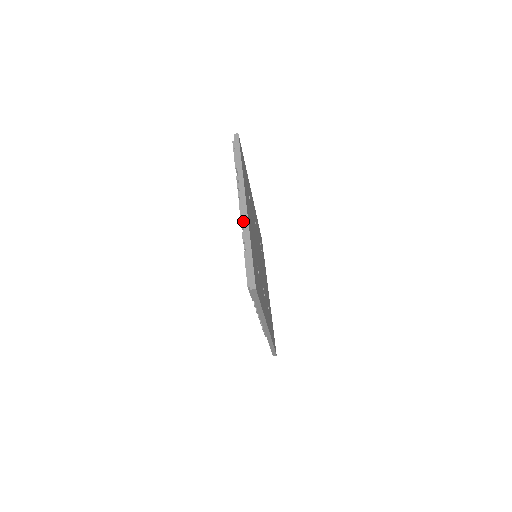
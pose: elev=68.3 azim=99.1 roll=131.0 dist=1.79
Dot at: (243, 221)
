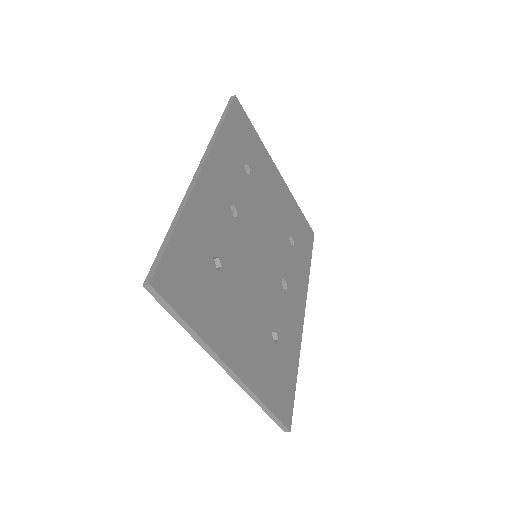
Dot at: occluded
